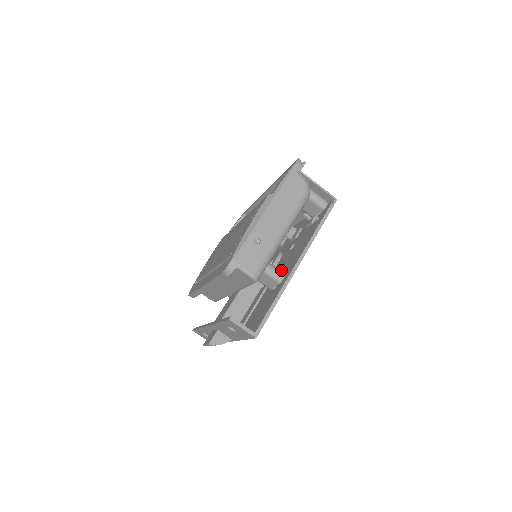
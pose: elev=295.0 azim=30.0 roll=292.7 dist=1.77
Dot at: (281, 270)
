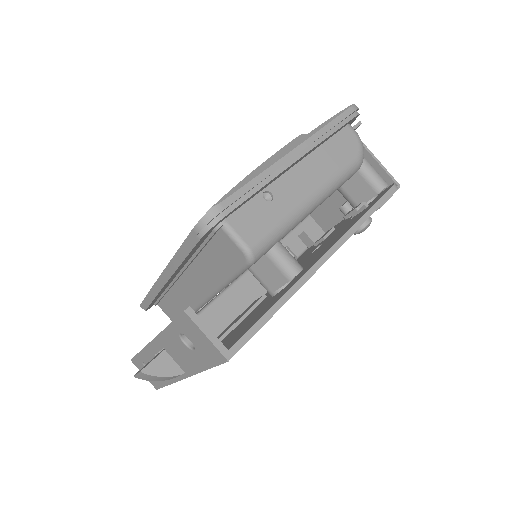
Dot at: occluded
